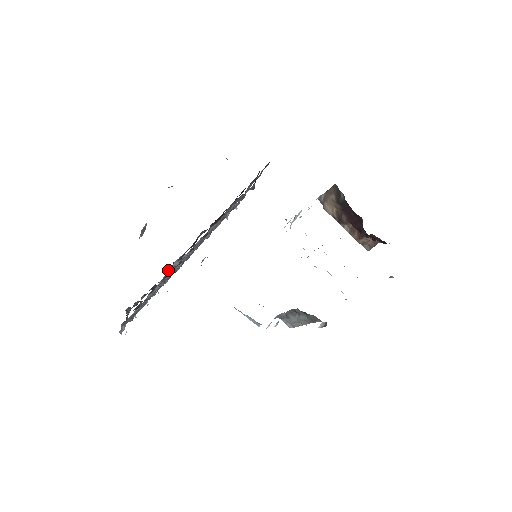
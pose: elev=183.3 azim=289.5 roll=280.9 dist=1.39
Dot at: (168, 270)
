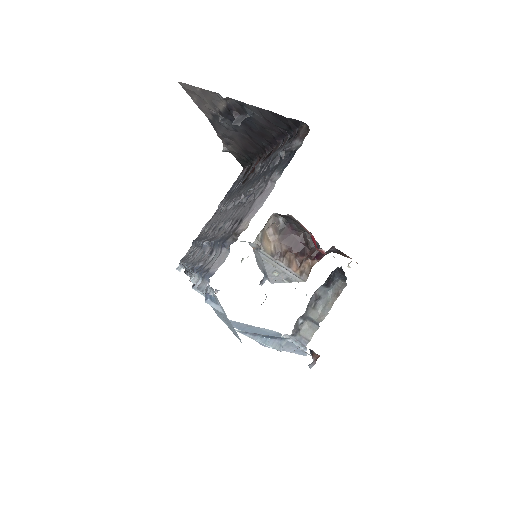
Dot at: (278, 148)
